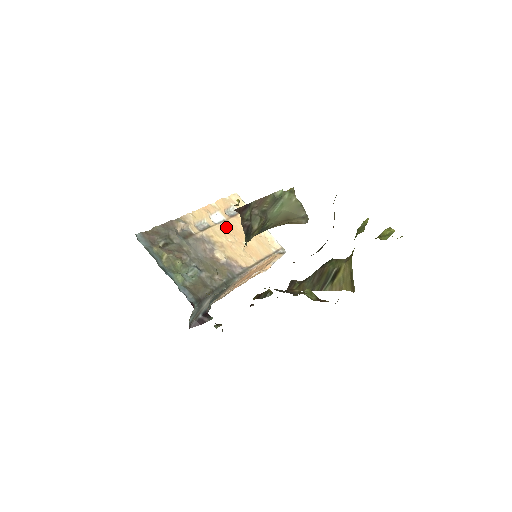
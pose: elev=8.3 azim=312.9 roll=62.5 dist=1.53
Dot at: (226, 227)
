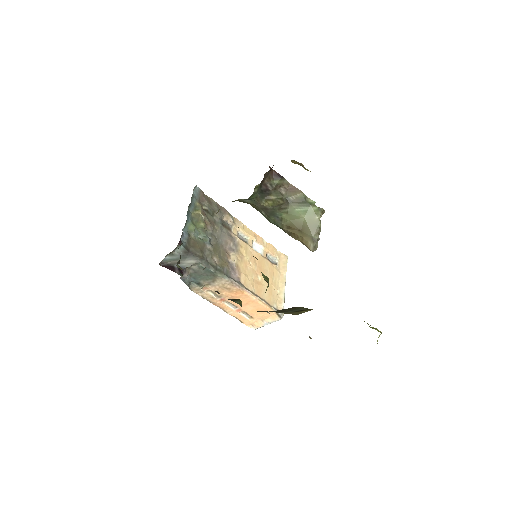
Dot at: (257, 257)
